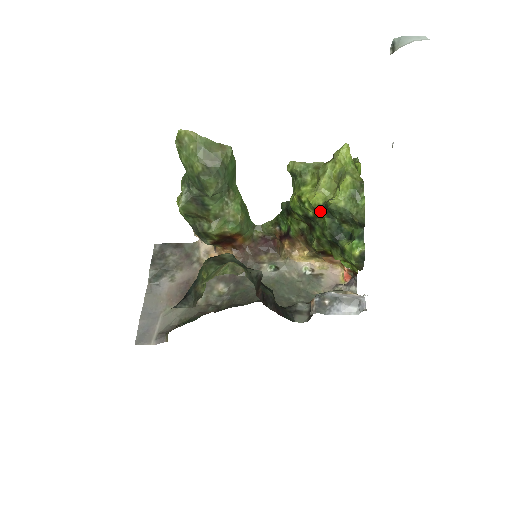
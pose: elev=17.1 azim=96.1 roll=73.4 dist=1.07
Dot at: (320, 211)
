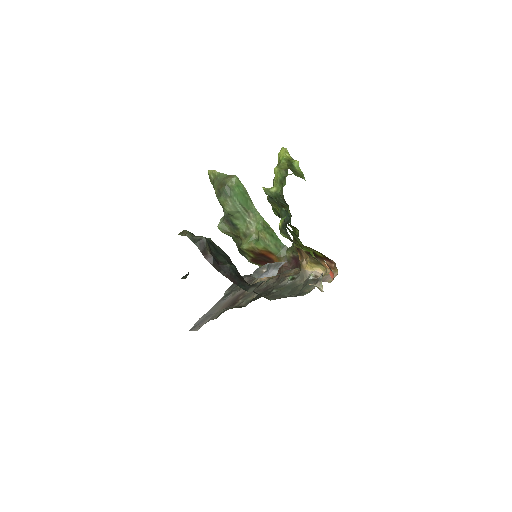
Dot at: (272, 203)
